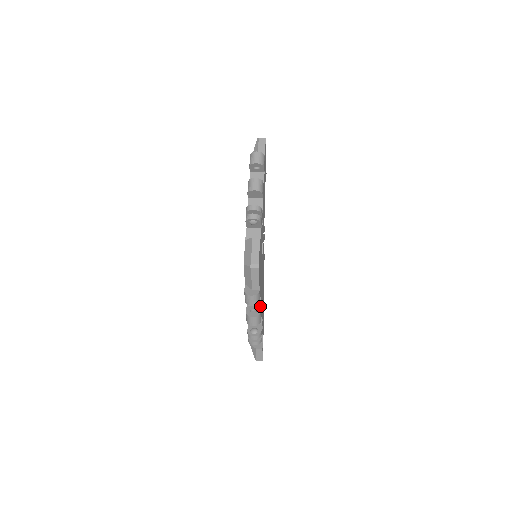
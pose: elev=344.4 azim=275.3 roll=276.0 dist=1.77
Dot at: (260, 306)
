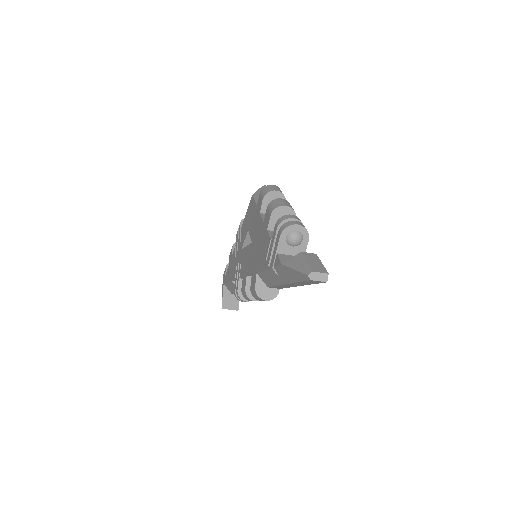
Dot at: occluded
